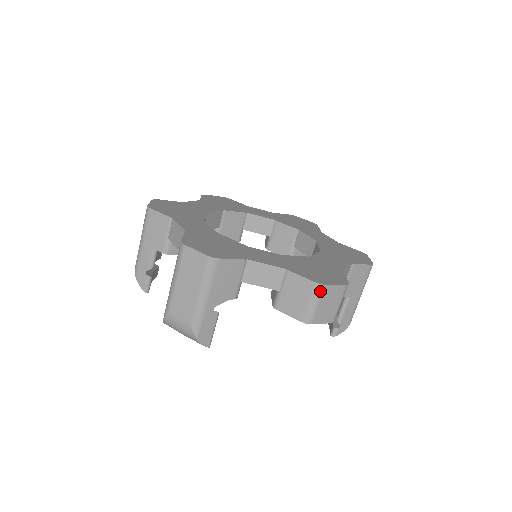
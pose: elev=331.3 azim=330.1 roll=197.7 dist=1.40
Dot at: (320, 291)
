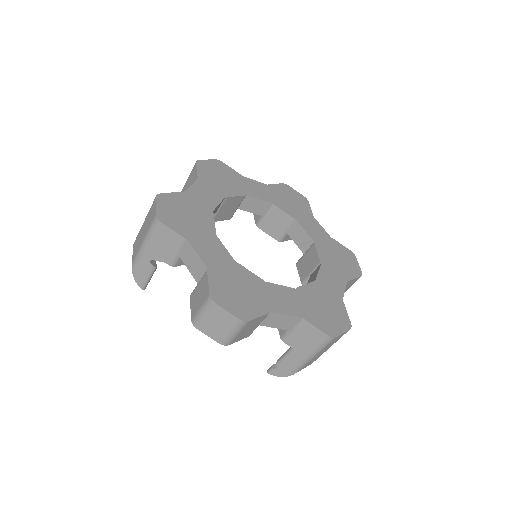
Dot at: (210, 305)
